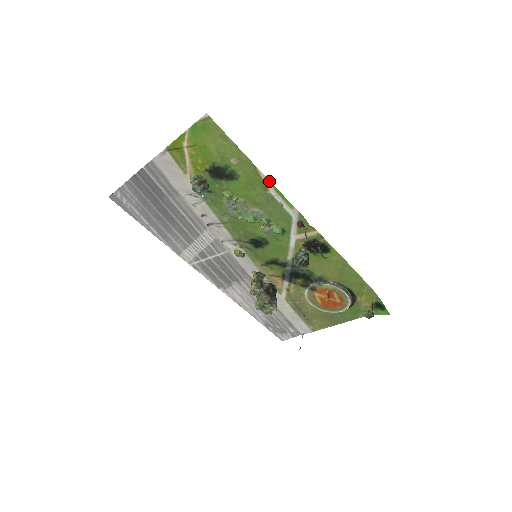
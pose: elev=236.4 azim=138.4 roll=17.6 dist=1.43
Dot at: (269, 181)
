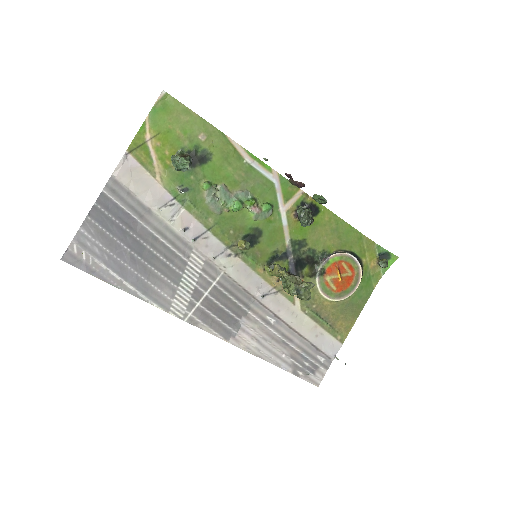
Dot at: (241, 147)
